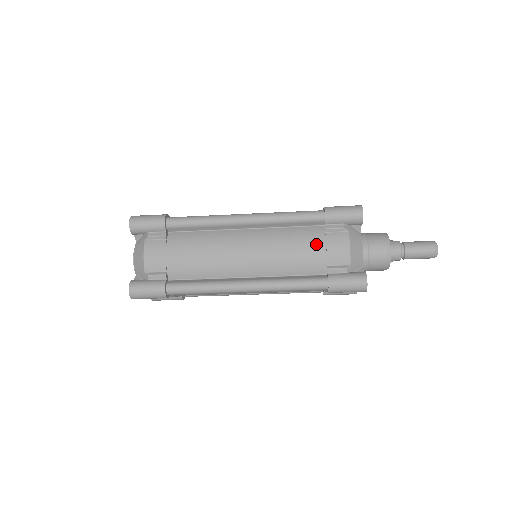
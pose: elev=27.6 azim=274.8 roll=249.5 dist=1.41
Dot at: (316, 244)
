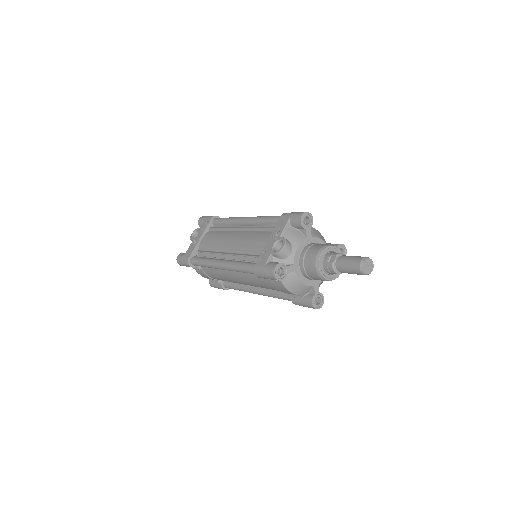
Dot at: (269, 285)
